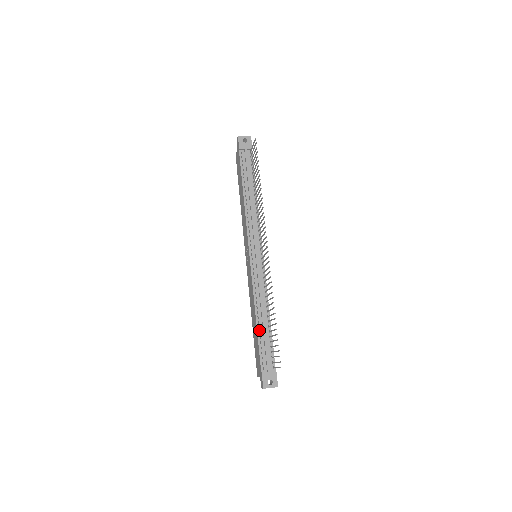
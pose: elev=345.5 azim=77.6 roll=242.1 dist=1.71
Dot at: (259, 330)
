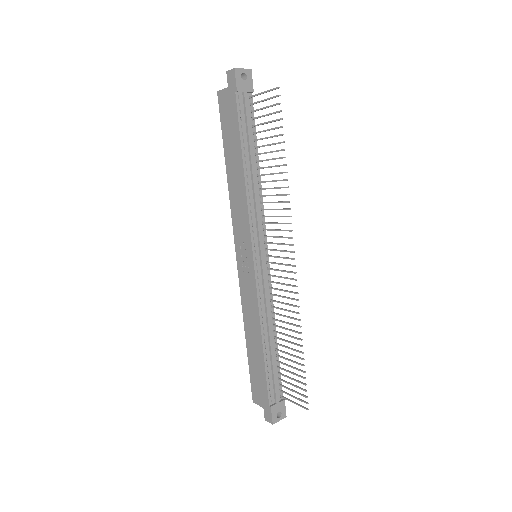
Dot at: (266, 356)
